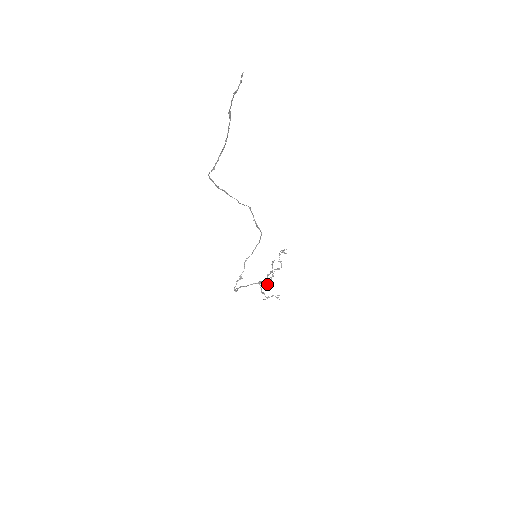
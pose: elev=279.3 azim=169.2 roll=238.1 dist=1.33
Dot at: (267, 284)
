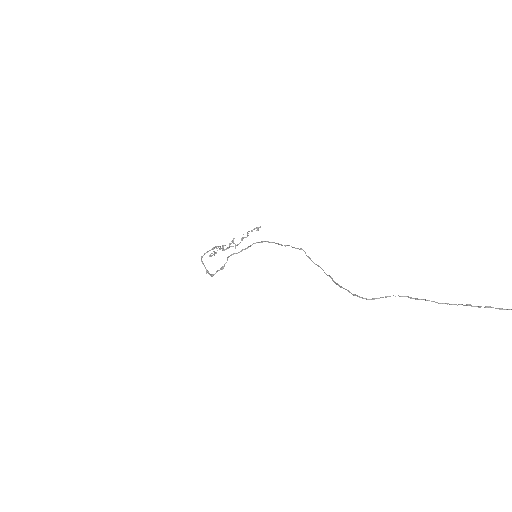
Dot at: (224, 249)
